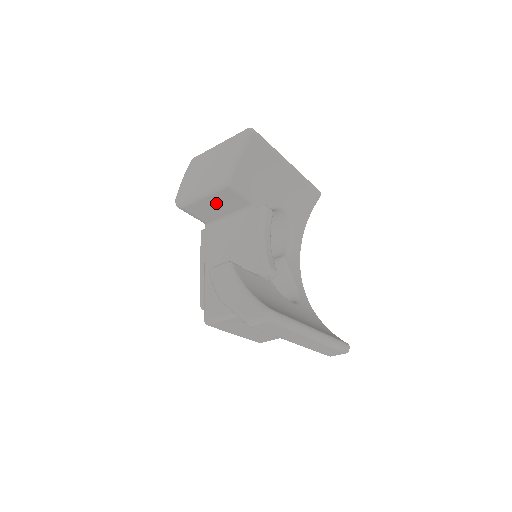
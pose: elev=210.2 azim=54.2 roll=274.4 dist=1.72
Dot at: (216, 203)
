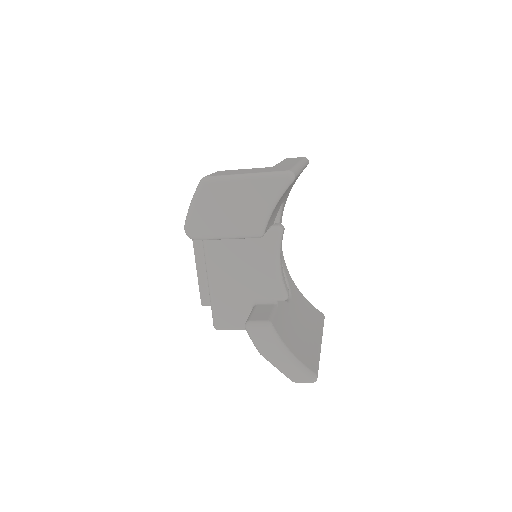
Dot at: occluded
